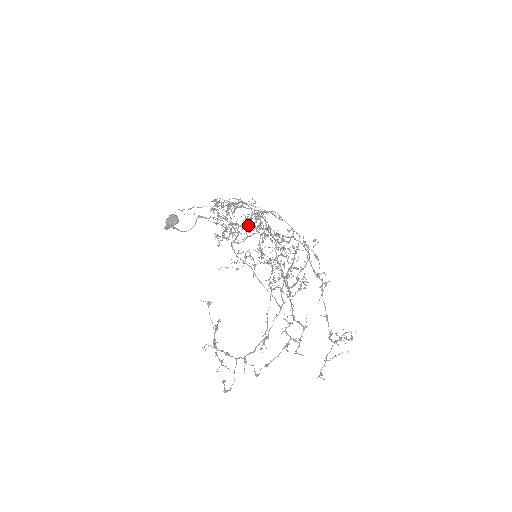
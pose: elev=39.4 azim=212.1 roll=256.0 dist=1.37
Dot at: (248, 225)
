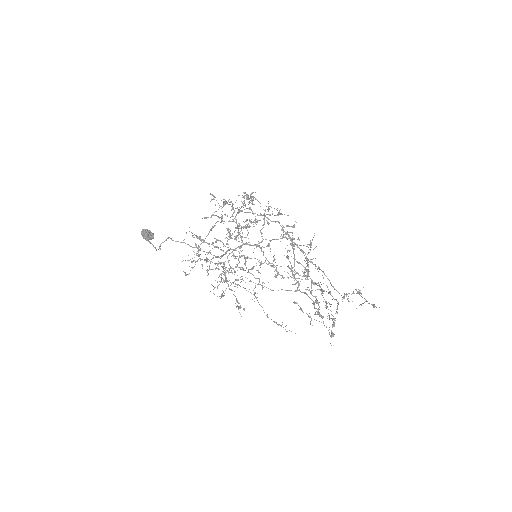
Dot at: (235, 236)
